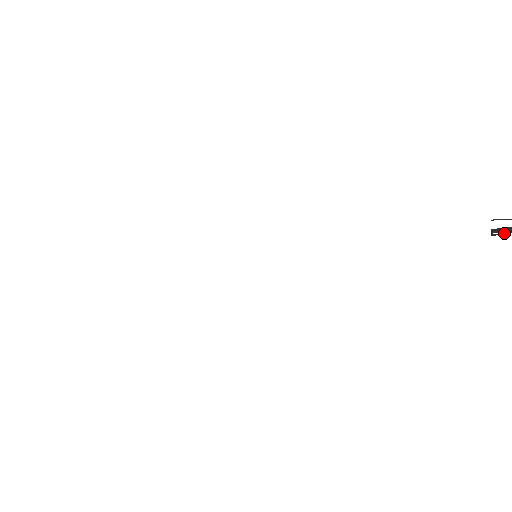
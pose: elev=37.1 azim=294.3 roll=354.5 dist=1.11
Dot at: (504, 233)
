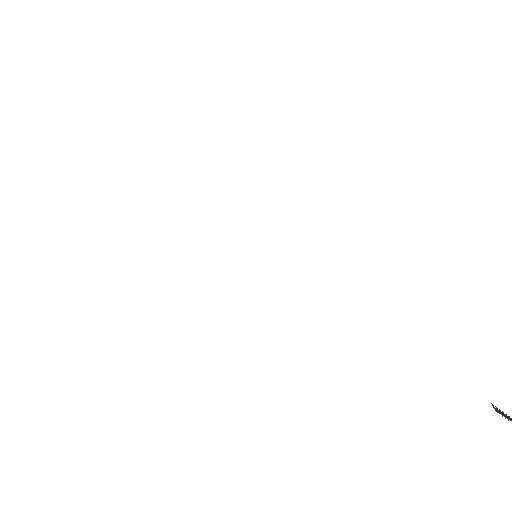
Dot at: (502, 411)
